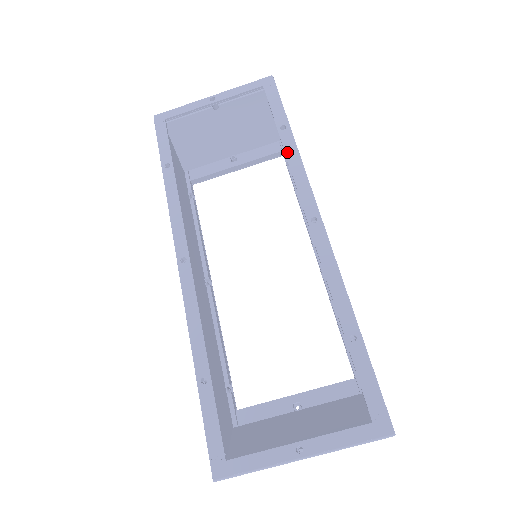
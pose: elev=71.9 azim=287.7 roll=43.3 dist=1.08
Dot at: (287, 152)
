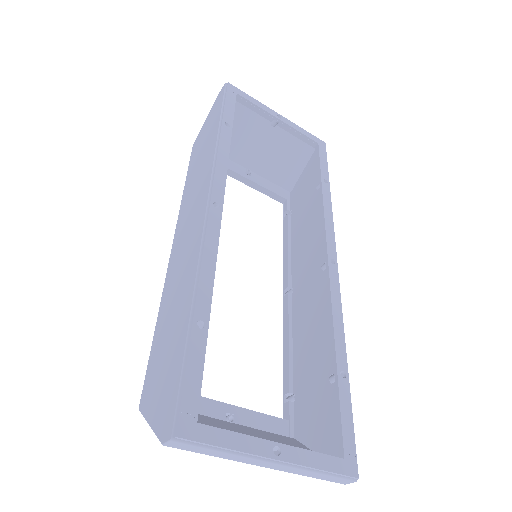
Dot at: (325, 199)
